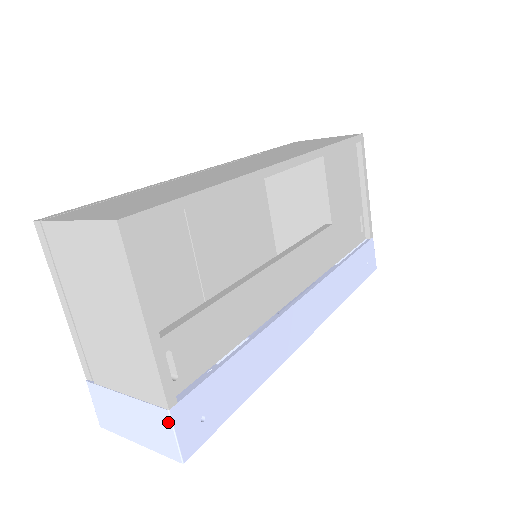
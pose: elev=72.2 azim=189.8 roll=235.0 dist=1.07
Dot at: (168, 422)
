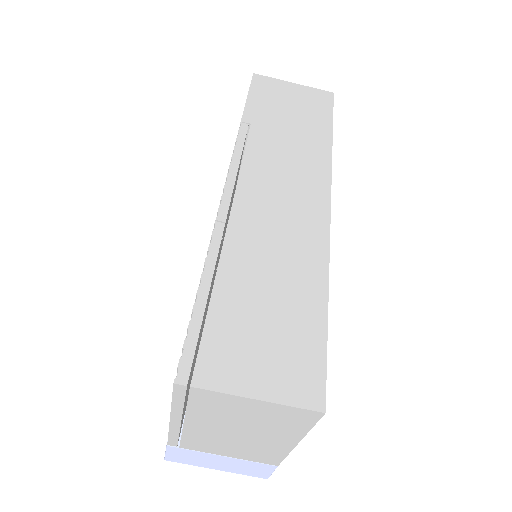
Dot at: (271, 469)
